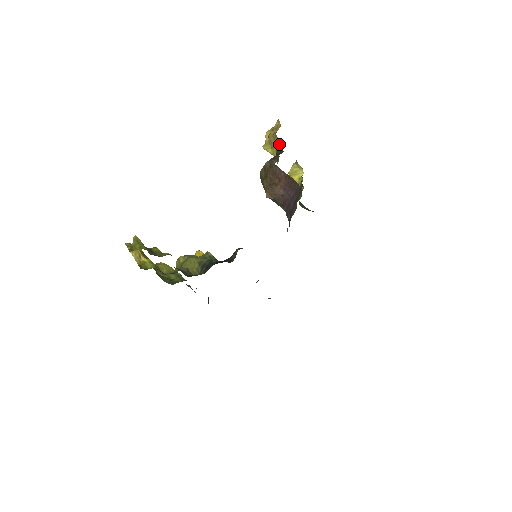
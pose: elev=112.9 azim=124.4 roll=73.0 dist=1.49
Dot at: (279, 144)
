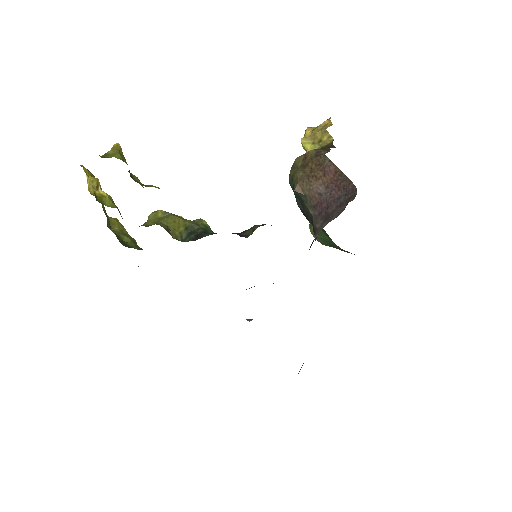
Dot at: (328, 140)
